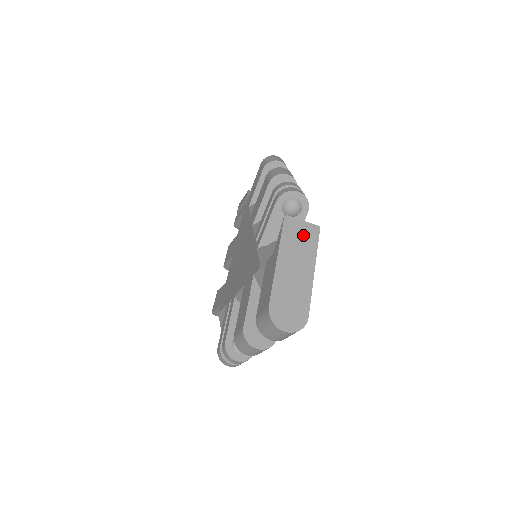
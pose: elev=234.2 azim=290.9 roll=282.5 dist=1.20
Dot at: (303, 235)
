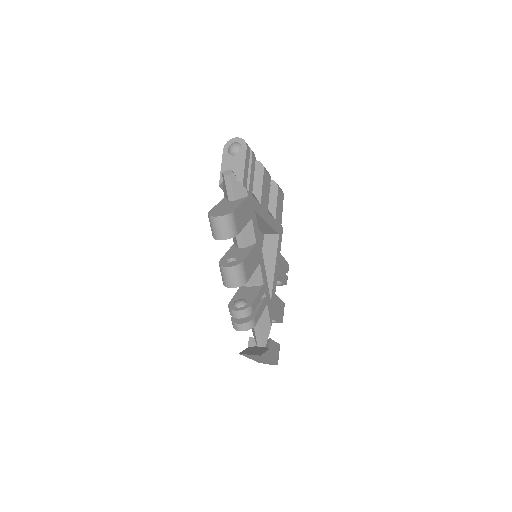
Dot at: (254, 356)
